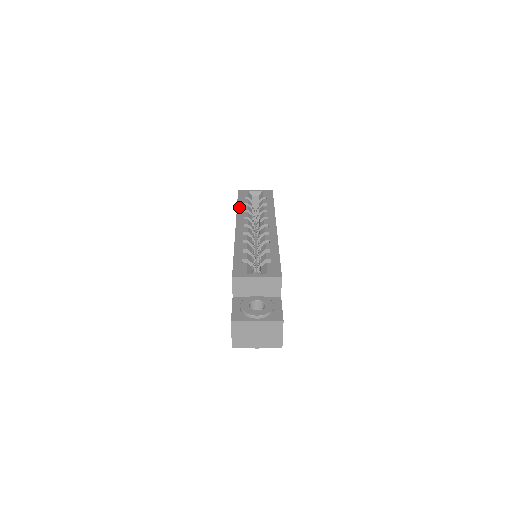
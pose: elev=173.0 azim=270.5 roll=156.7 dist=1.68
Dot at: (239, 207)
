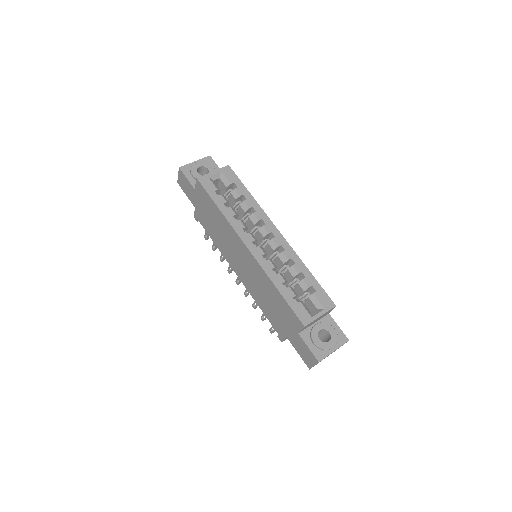
Dot at: (225, 214)
